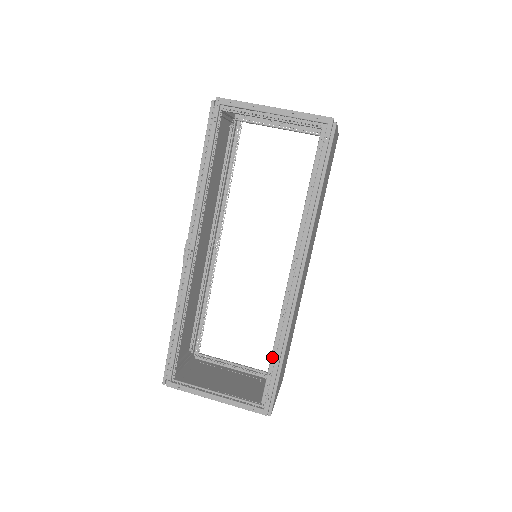
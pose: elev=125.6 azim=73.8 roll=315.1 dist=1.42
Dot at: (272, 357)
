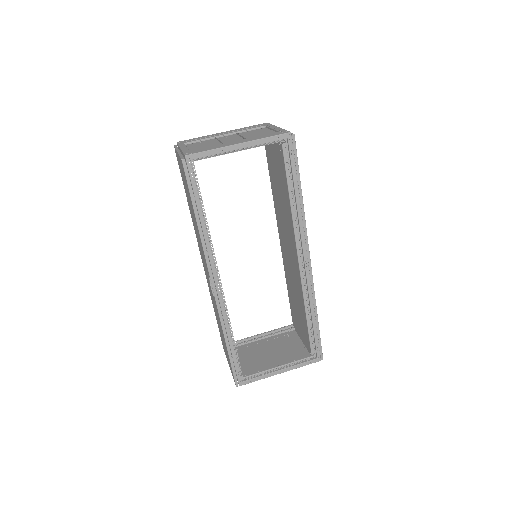
Dot at: (308, 322)
